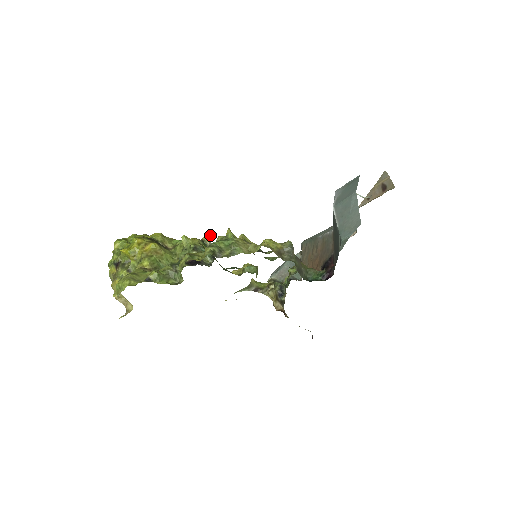
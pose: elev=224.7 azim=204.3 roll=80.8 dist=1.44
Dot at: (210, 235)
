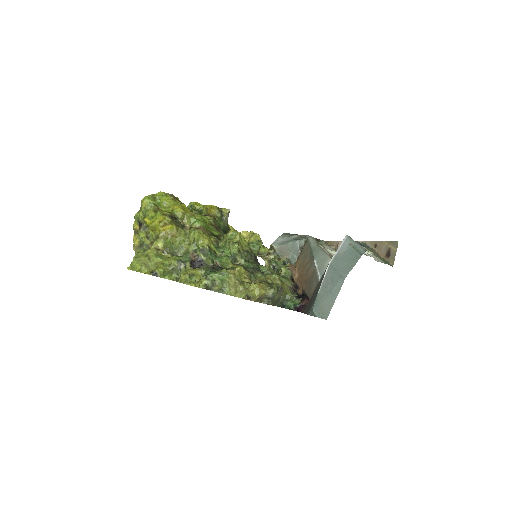
Dot at: occluded
